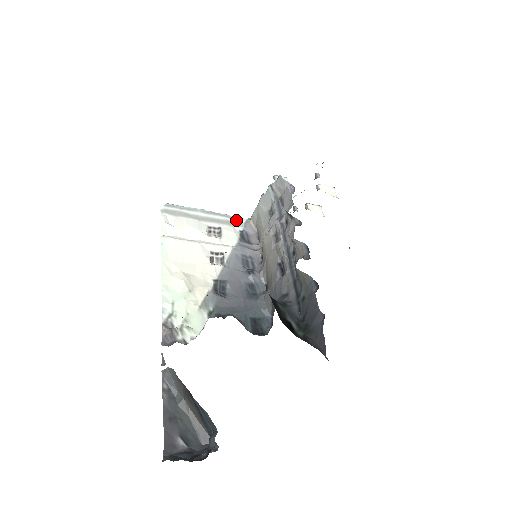
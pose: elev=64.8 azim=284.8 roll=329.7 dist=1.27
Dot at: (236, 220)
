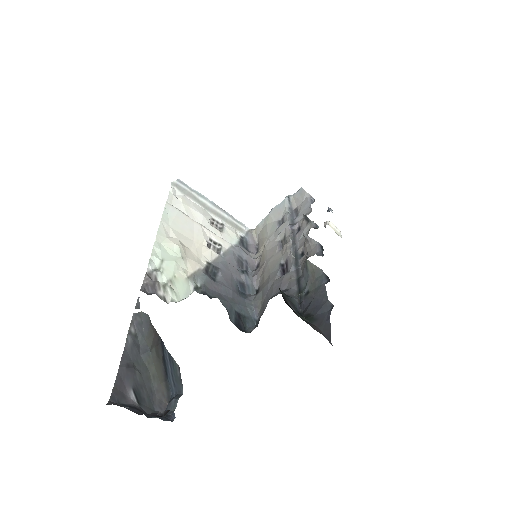
Dot at: (240, 225)
